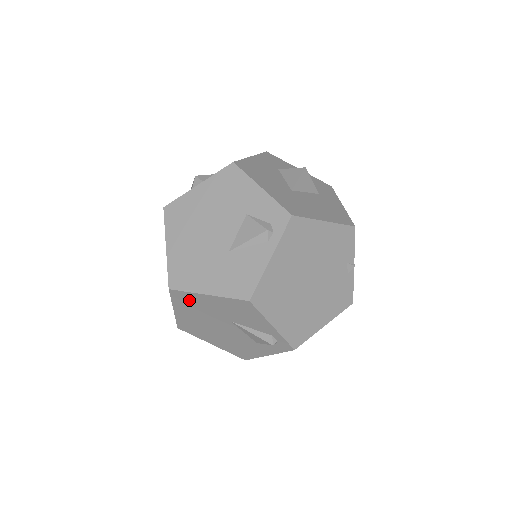
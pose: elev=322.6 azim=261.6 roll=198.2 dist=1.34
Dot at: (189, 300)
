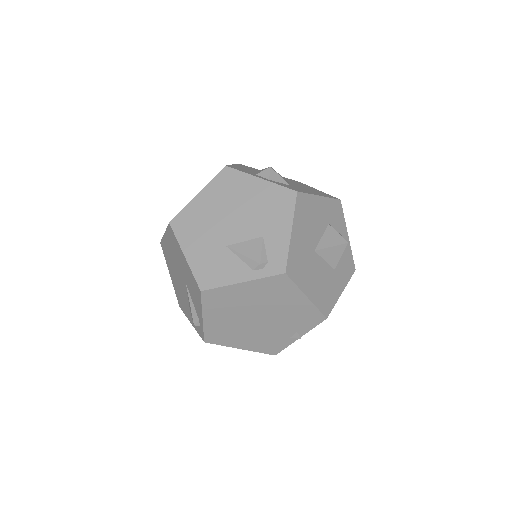
Dot at: (175, 243)
